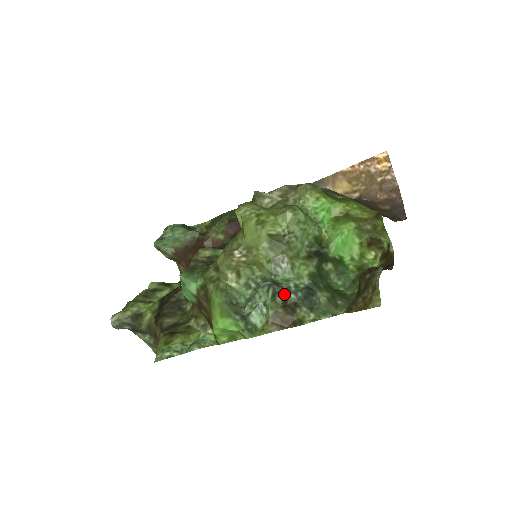
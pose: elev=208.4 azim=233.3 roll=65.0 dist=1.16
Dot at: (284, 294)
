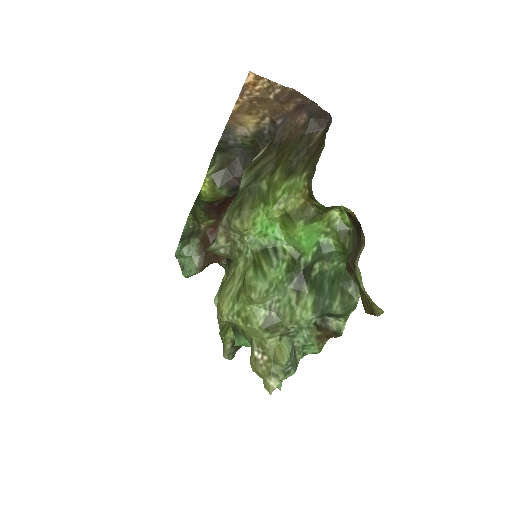
Dot at: occluded
